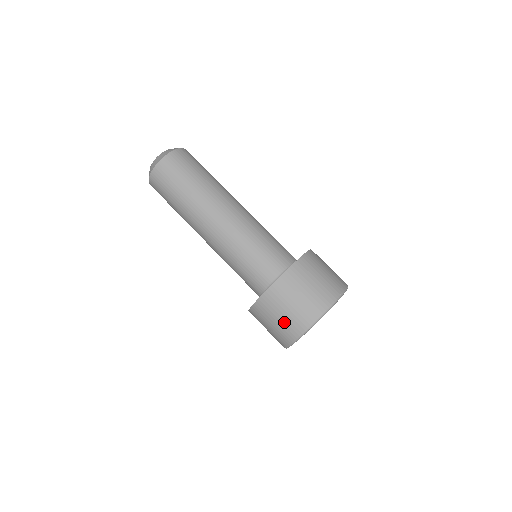
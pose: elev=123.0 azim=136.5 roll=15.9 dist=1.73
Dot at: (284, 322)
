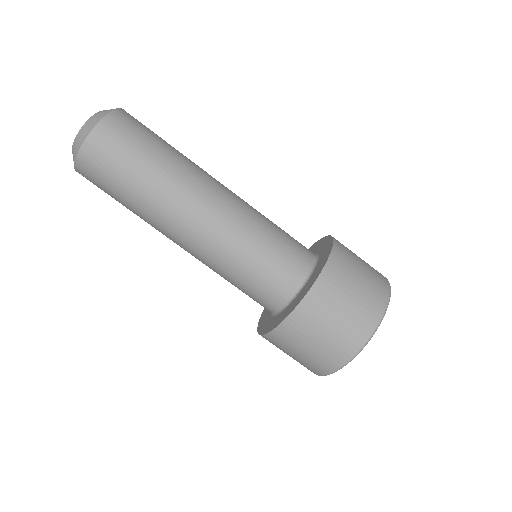
Dot at: (317, 352)
